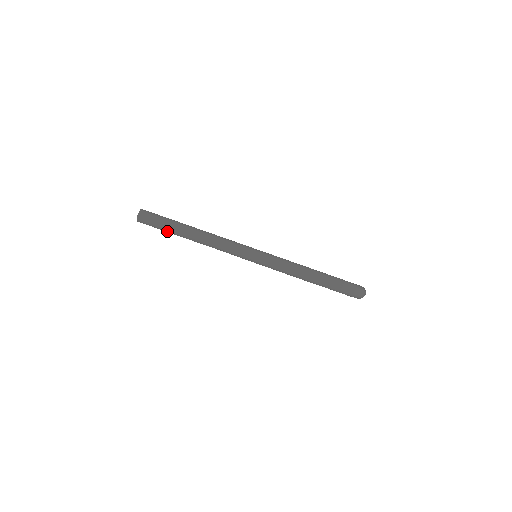
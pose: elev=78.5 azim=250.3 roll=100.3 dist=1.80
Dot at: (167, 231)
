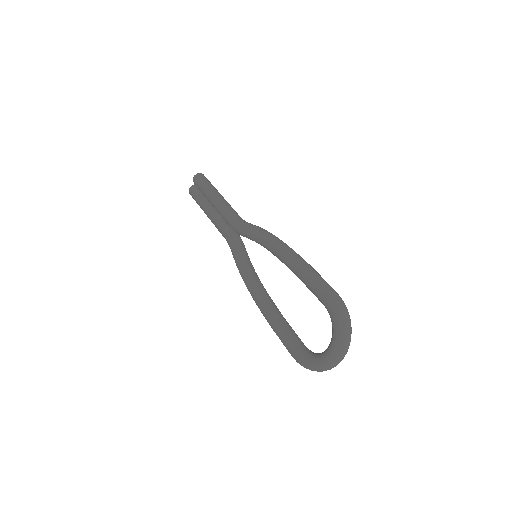
Dot at: (208, 191)
